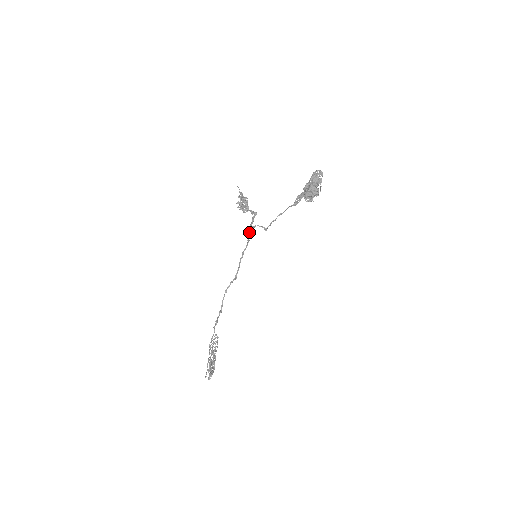
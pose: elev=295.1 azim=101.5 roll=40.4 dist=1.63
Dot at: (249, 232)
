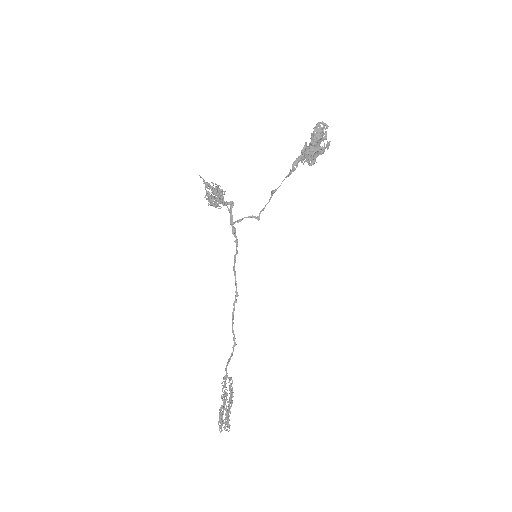
Dot at: (234, 230)
